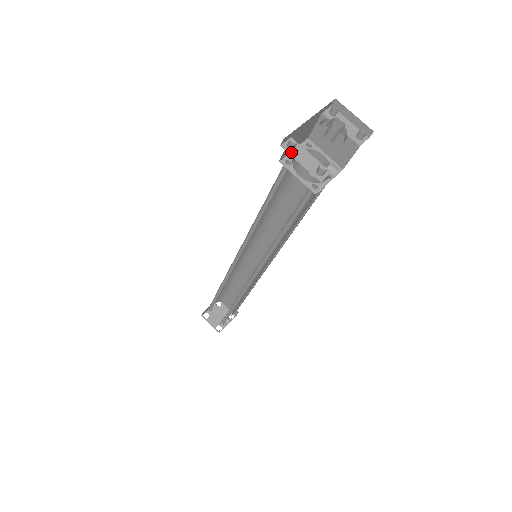
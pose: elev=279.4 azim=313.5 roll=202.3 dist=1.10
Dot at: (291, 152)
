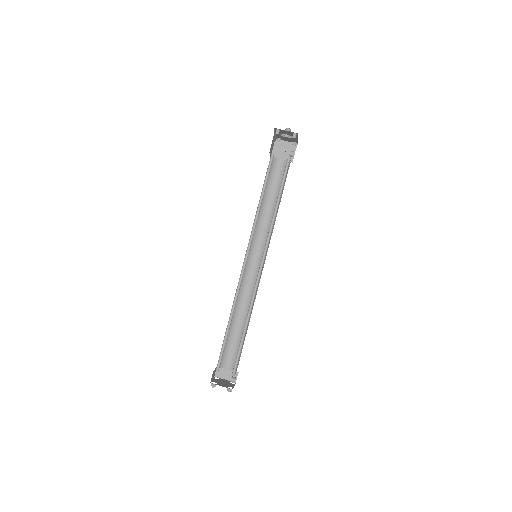
Dot at: occluded
